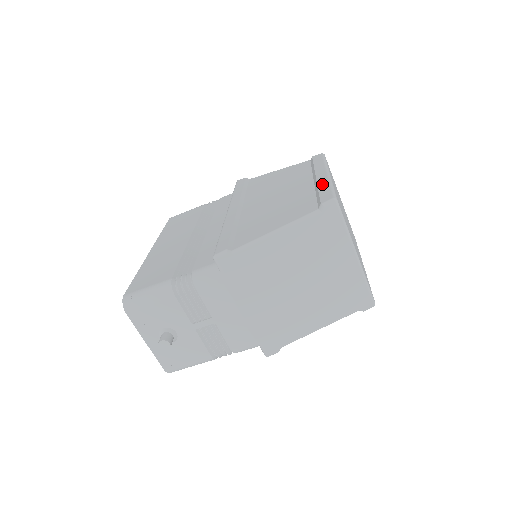
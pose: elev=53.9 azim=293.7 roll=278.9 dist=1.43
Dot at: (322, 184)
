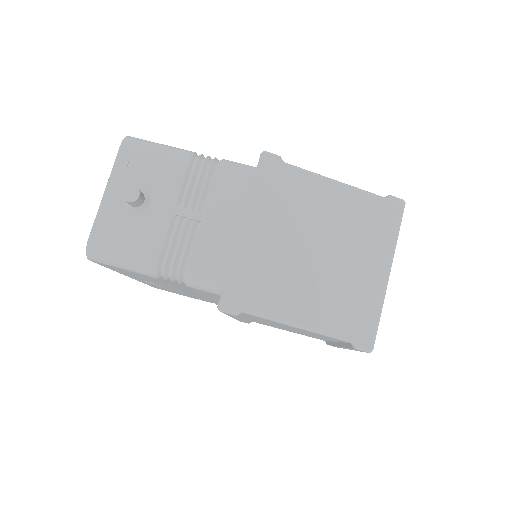
Dot at: occluded
